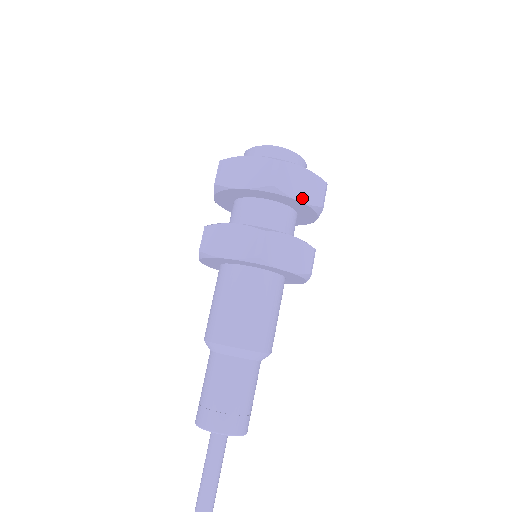
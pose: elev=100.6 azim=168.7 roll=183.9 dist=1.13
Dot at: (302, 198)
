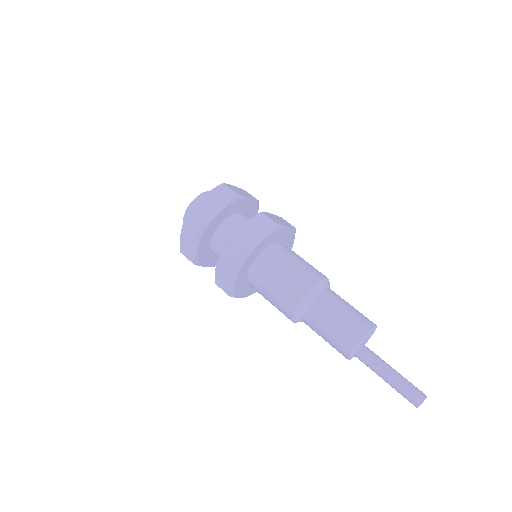
Dot at: (249, 198)
